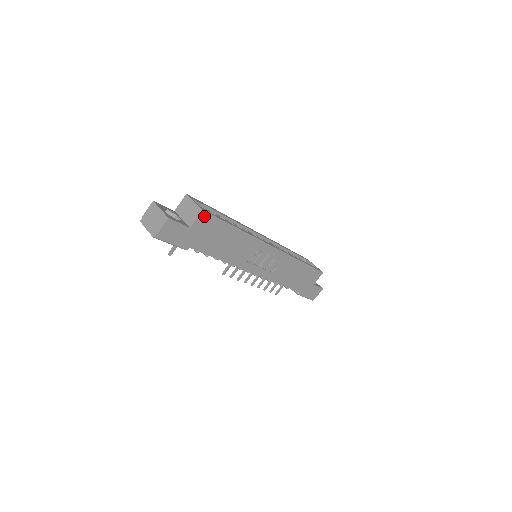
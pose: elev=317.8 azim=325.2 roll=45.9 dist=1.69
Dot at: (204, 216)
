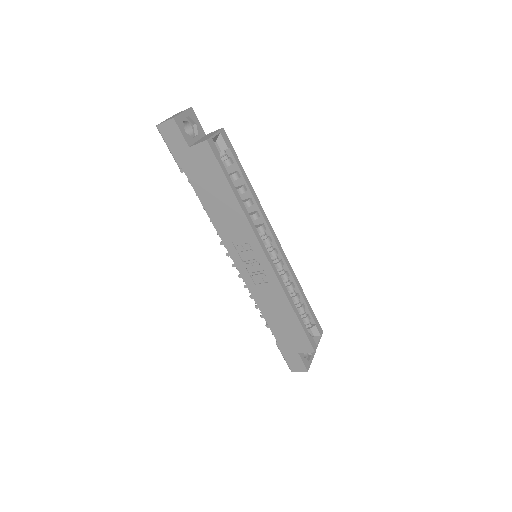
Dot at: (207, 148)
